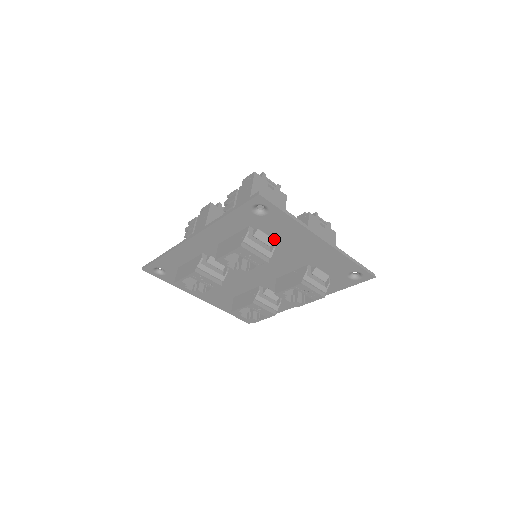
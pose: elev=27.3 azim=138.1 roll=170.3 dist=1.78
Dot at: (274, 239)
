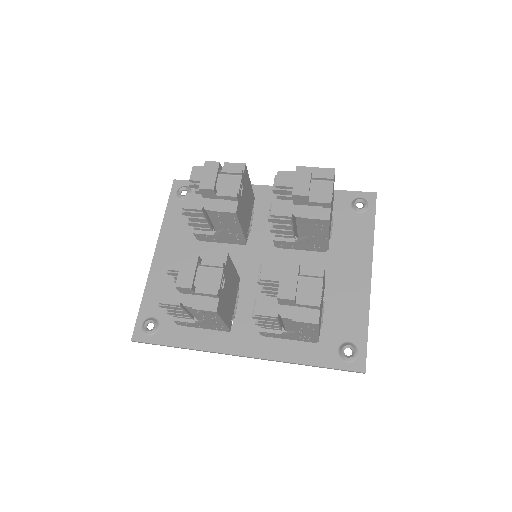
Dot at: (326, 305)
